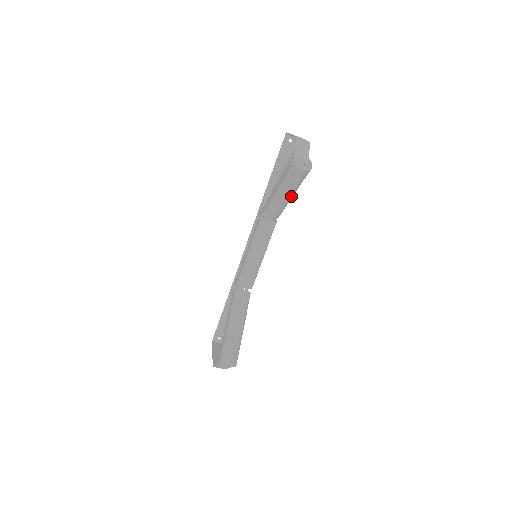
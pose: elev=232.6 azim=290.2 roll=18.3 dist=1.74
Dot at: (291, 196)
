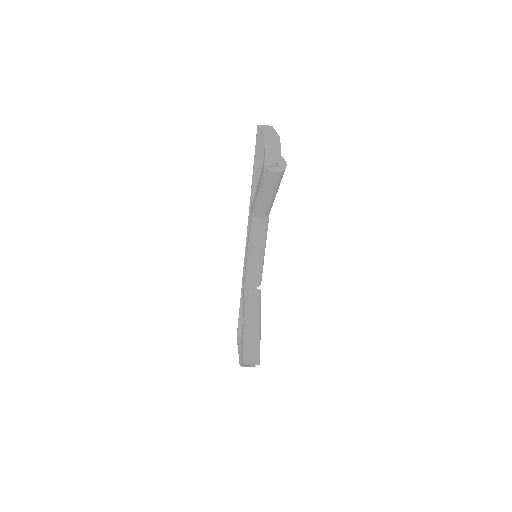
Dot at: (274, 195)
